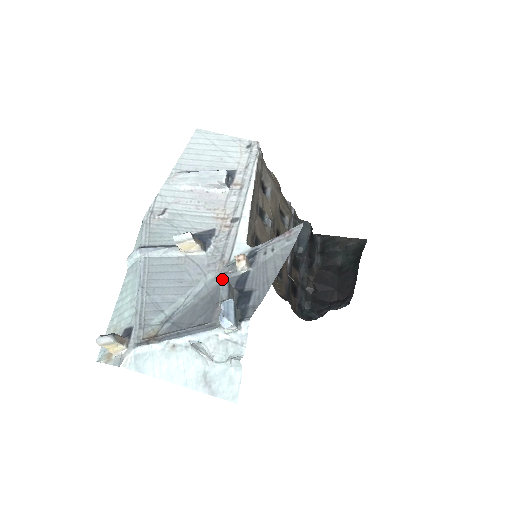
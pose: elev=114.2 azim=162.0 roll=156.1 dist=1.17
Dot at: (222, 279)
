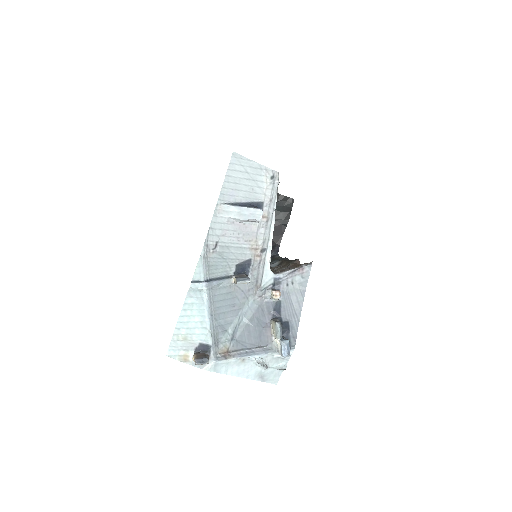
Dot at: (279, 323)
